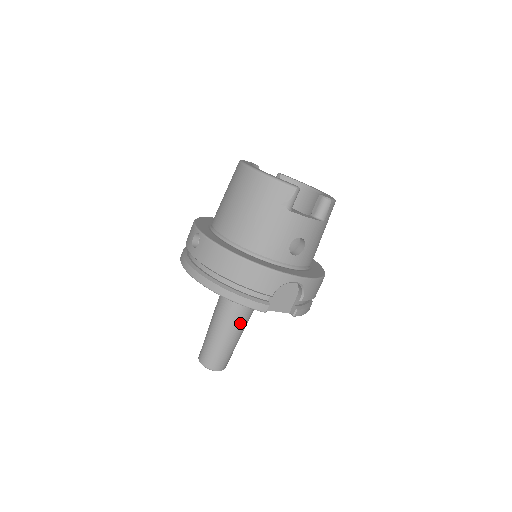
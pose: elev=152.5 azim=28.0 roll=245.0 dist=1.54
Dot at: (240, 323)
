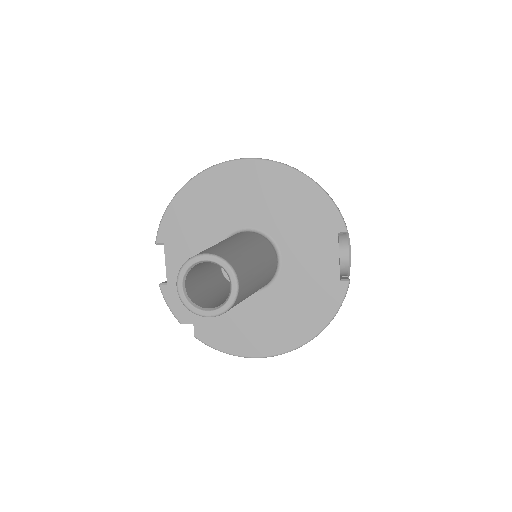
Dot at: (266, 267)
